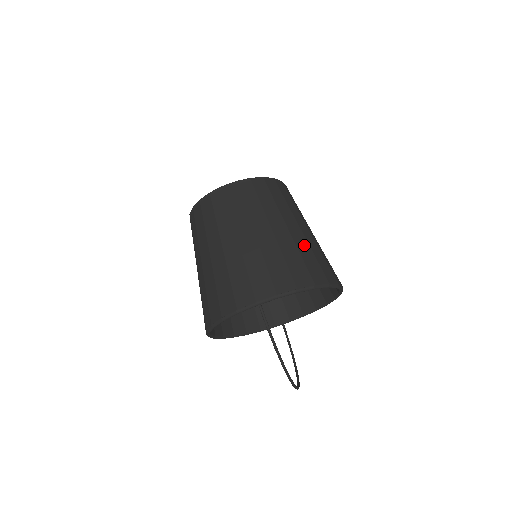
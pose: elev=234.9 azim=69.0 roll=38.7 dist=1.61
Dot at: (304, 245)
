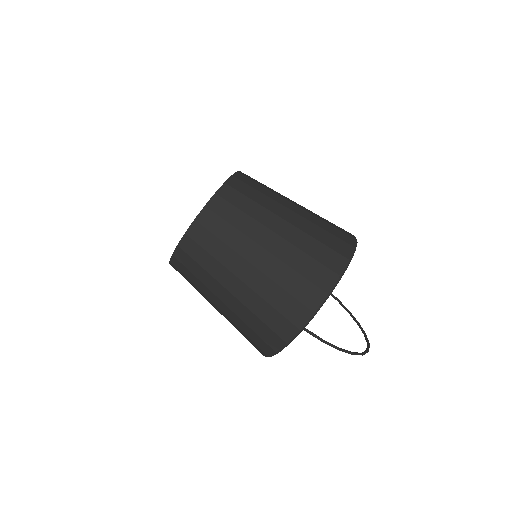
Dot at: (302, 238)
